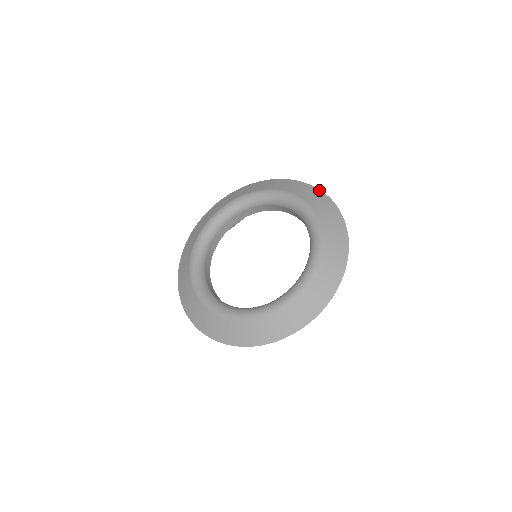
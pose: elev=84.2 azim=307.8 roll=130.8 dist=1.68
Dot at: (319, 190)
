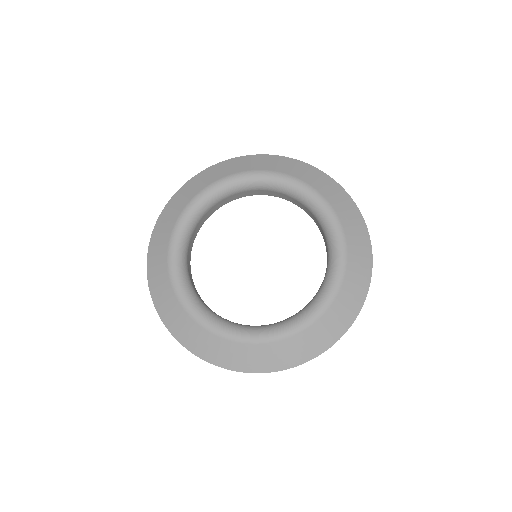
Dot at: (366, 227)
